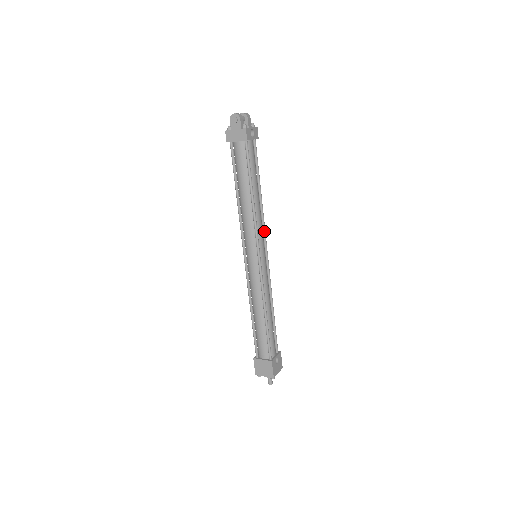
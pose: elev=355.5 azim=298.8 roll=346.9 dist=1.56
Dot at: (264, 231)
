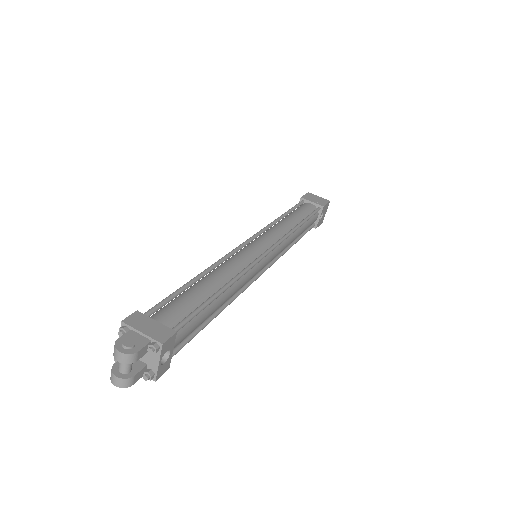
Dot at: (254, 265)
